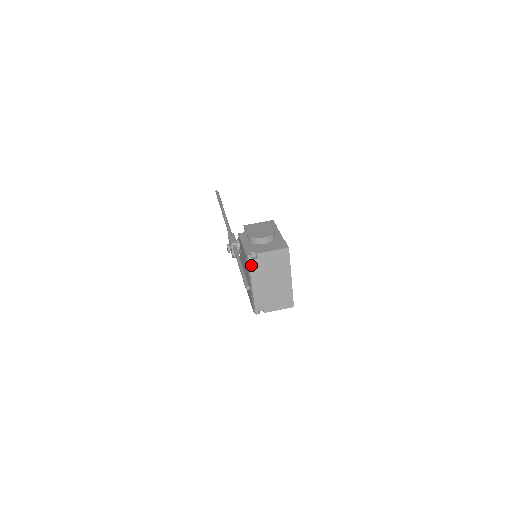
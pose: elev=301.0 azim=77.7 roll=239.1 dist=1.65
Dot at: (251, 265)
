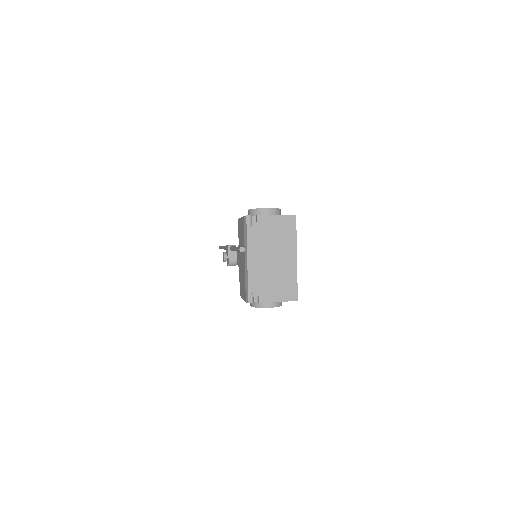
Dot at: (249, 230)
